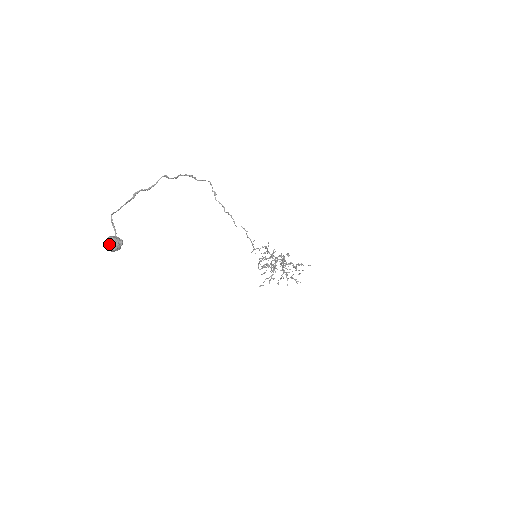
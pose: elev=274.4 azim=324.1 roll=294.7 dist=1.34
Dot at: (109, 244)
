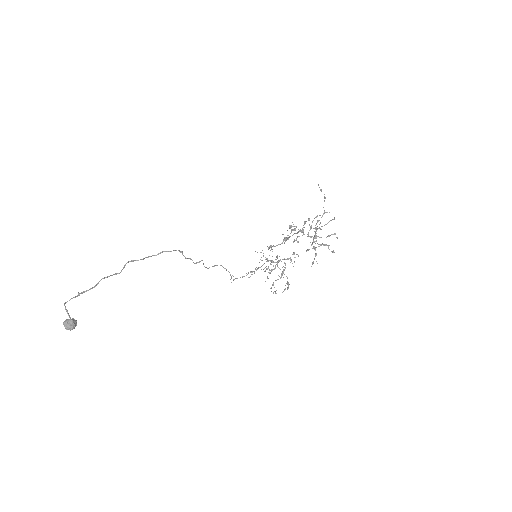
Dot at: occluded
